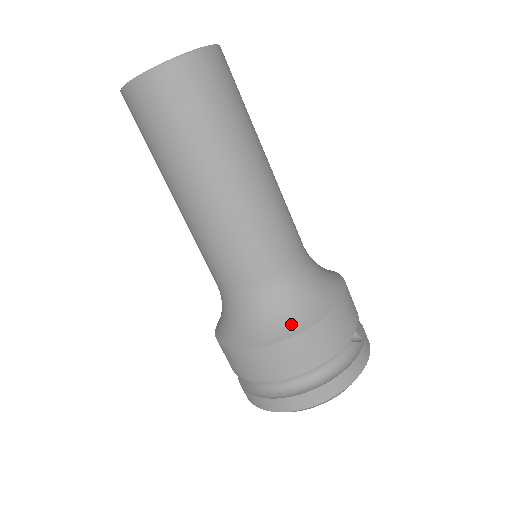
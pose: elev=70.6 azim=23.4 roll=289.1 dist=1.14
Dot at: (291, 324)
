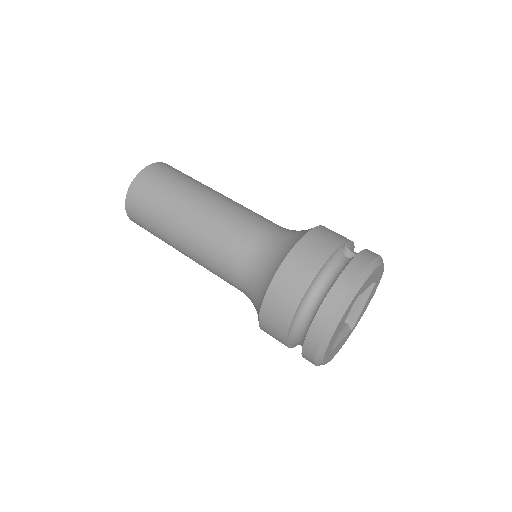
Dot at: (275, 266)
